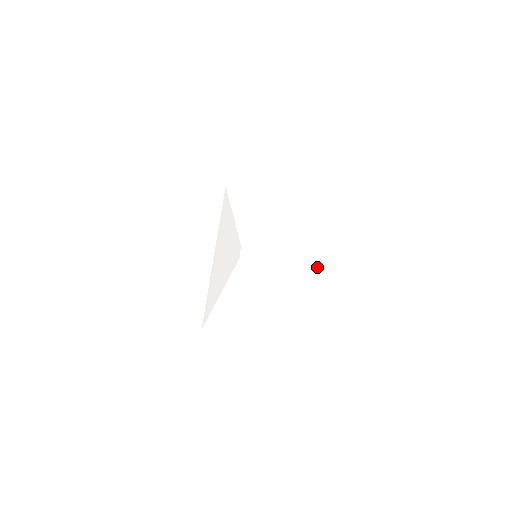
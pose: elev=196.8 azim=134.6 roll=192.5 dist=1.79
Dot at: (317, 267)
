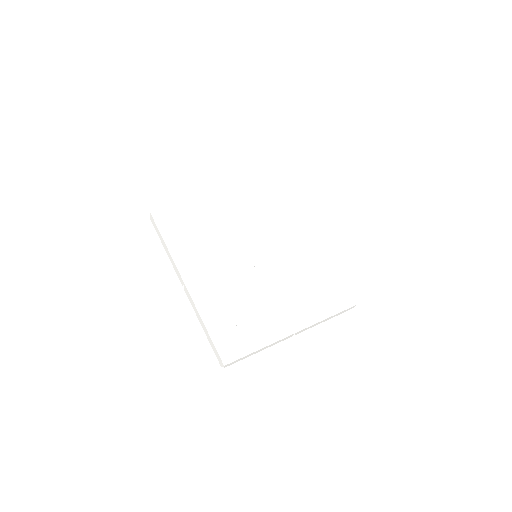
Dot at: occluded
